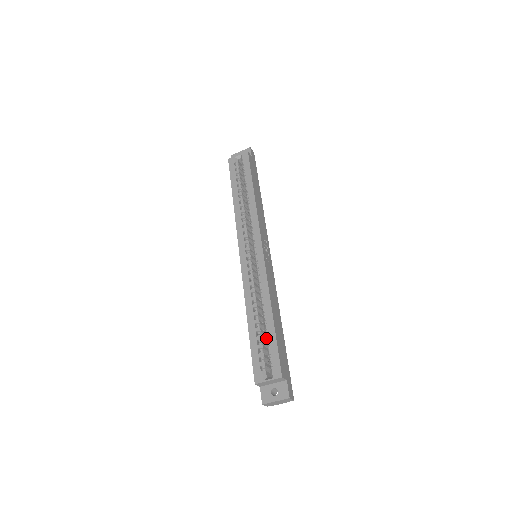
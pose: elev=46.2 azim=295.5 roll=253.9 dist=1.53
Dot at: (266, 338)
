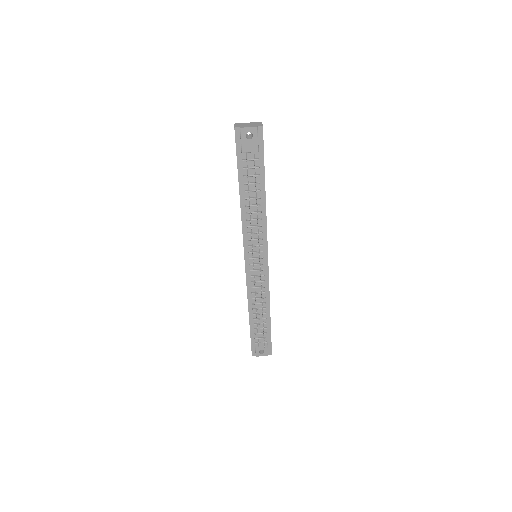
Dot at: occluded
